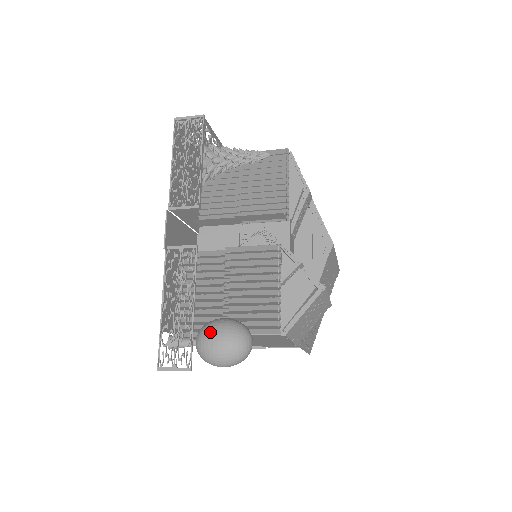
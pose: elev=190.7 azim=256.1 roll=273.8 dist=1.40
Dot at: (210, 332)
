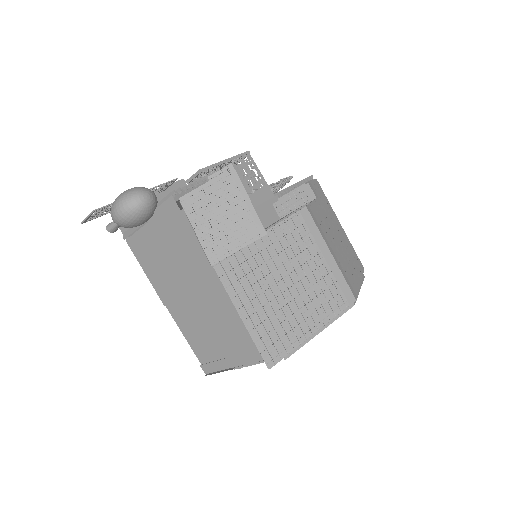
Dot at: occluded
